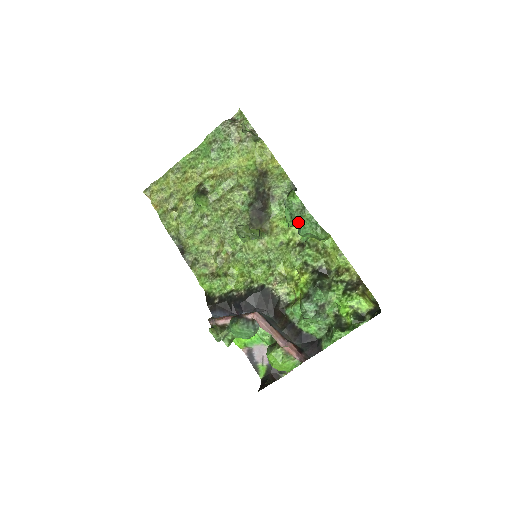
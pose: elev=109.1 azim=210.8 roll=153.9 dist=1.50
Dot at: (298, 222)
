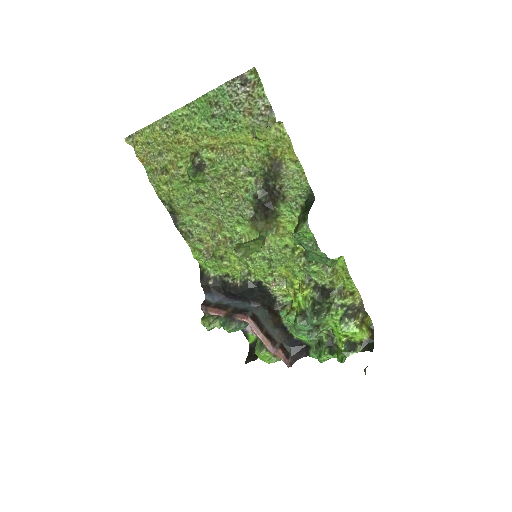
Dot at: (307, 250)
